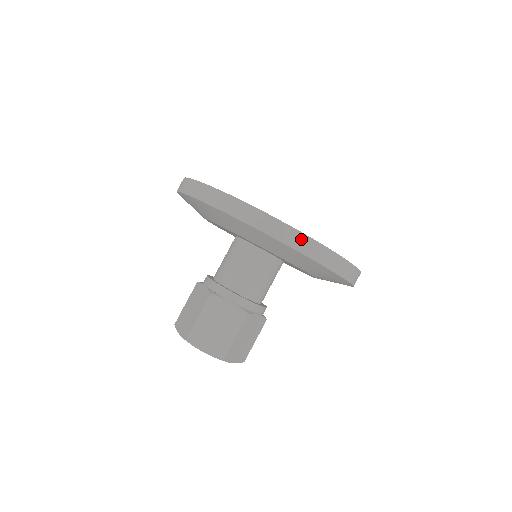
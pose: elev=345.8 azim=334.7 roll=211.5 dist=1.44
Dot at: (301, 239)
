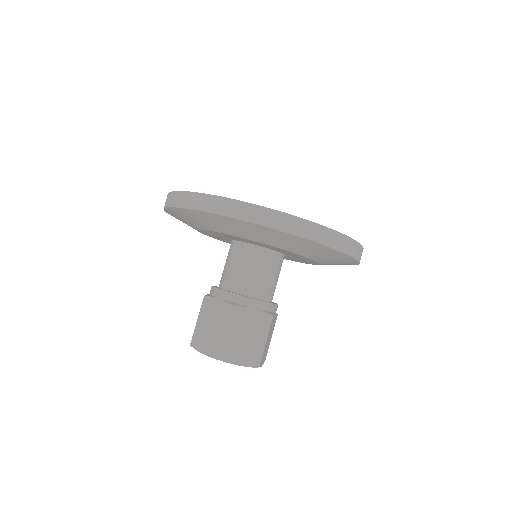
Dot at: (335, 237)
